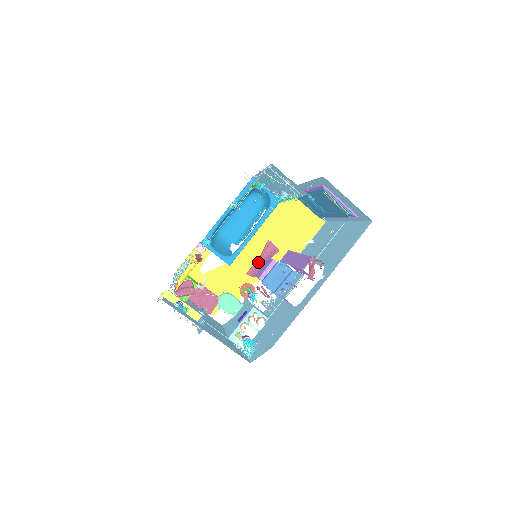
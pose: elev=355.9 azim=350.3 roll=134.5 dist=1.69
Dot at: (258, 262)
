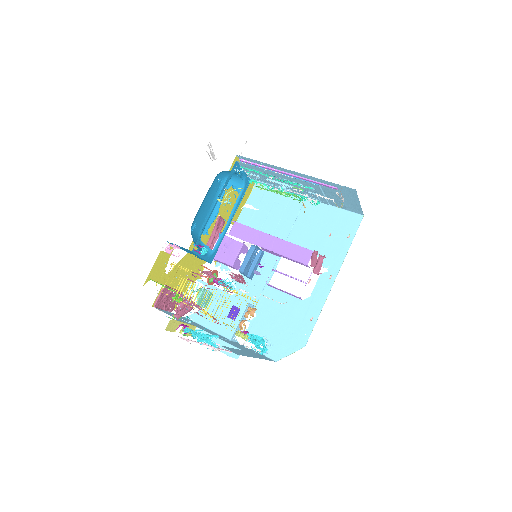
Dot at: (212, 242)
